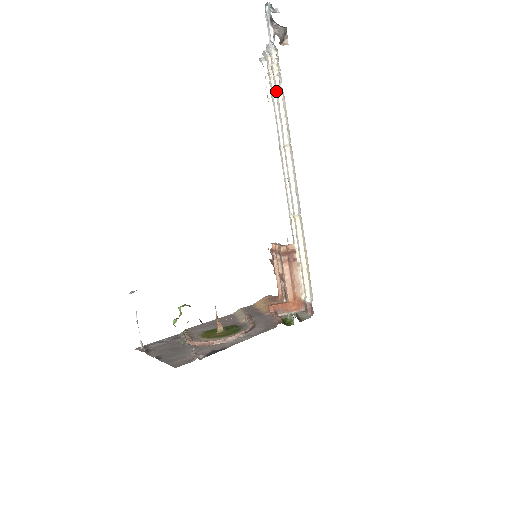
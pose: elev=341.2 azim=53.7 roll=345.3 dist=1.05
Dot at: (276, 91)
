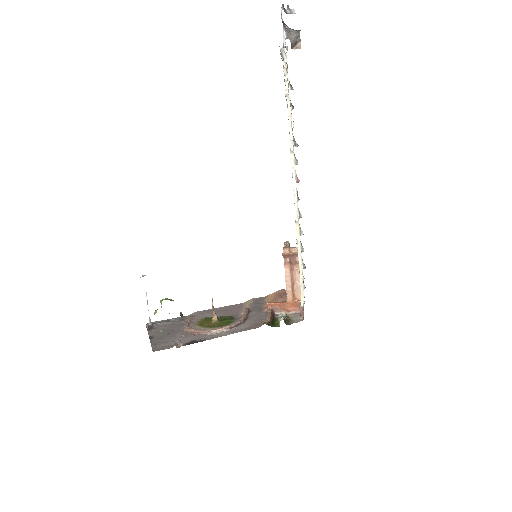
Dot at: (285, 96)
